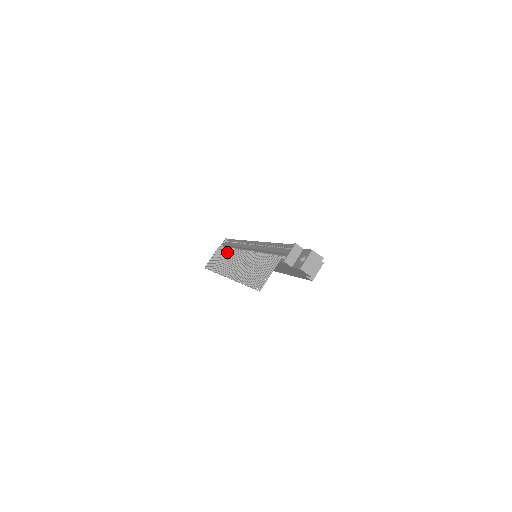
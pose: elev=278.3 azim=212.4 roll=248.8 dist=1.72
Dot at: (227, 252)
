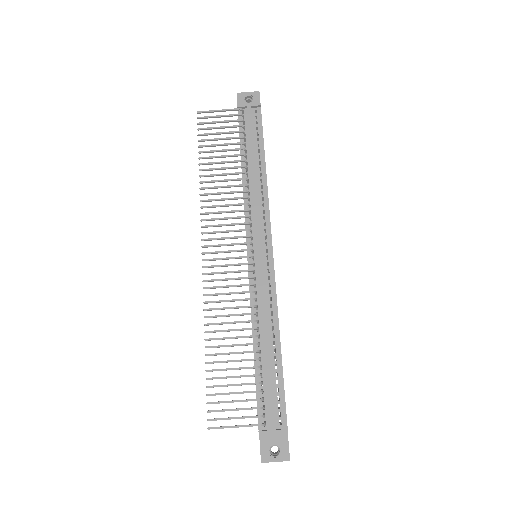
Dot at: (238, 179)
